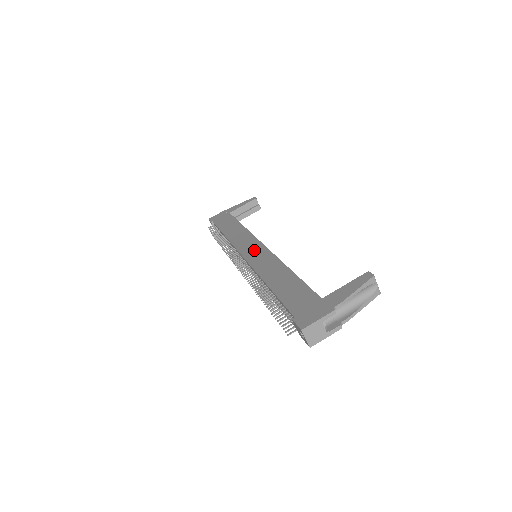
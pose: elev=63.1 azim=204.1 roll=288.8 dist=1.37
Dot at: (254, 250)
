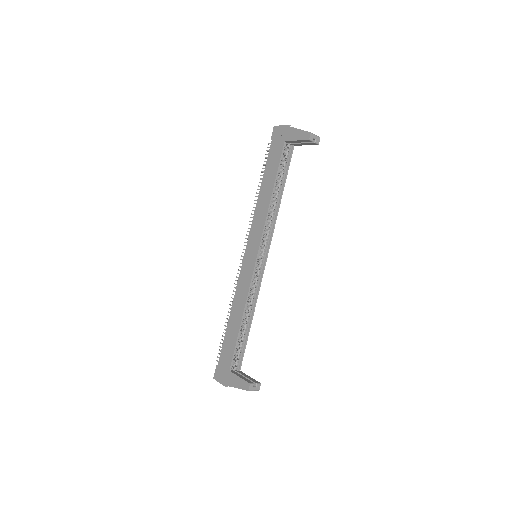
Dot at: (250, 258)
